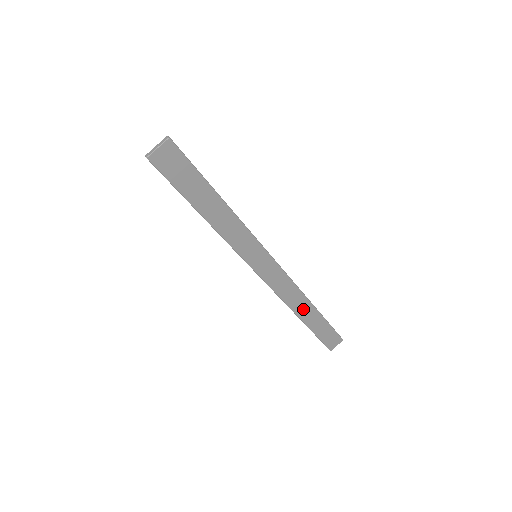
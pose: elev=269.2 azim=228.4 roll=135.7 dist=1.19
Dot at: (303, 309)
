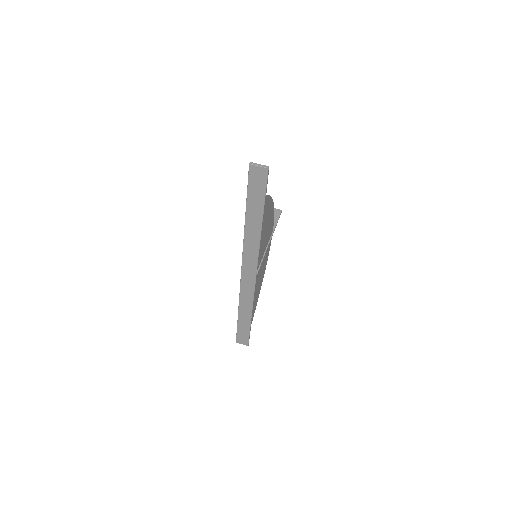
Dot at: (245, 306)
